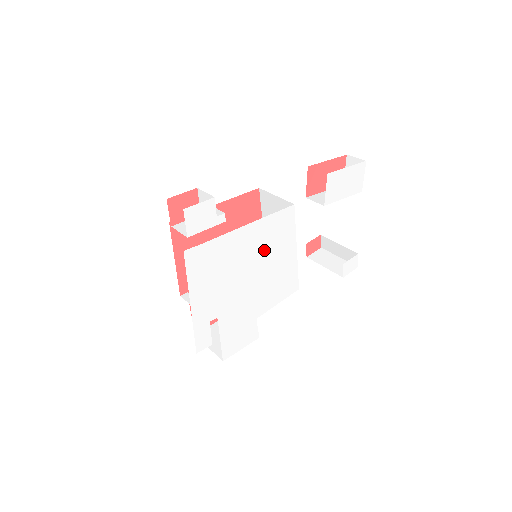
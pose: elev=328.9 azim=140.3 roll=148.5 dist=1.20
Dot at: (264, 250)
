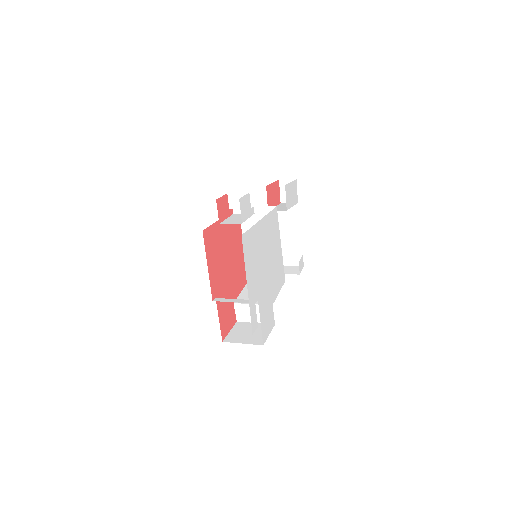
Dot at: (270, 242)
